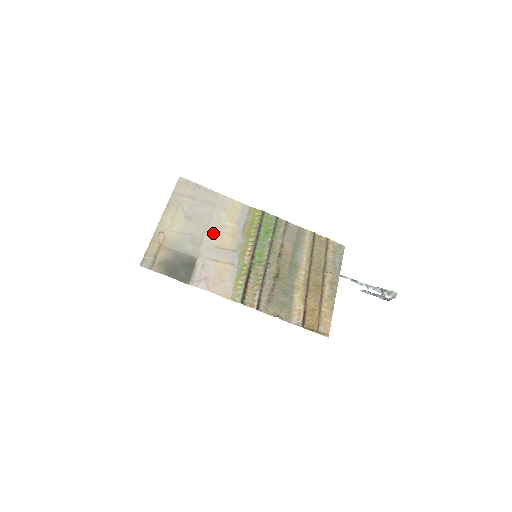
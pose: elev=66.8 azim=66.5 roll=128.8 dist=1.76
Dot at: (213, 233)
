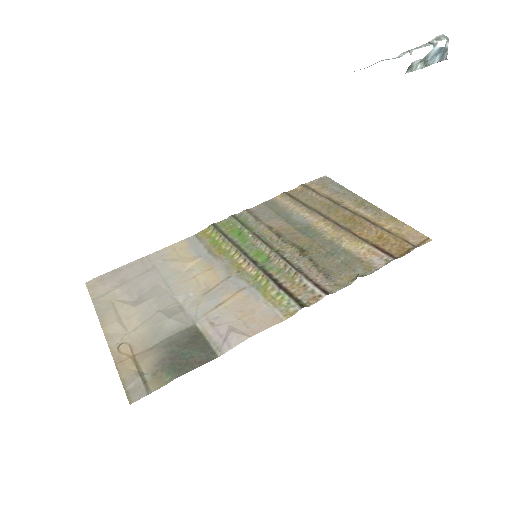
Dot at: (183, 287)
